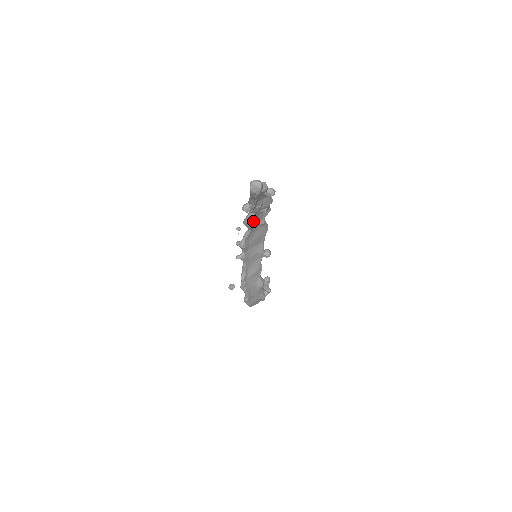
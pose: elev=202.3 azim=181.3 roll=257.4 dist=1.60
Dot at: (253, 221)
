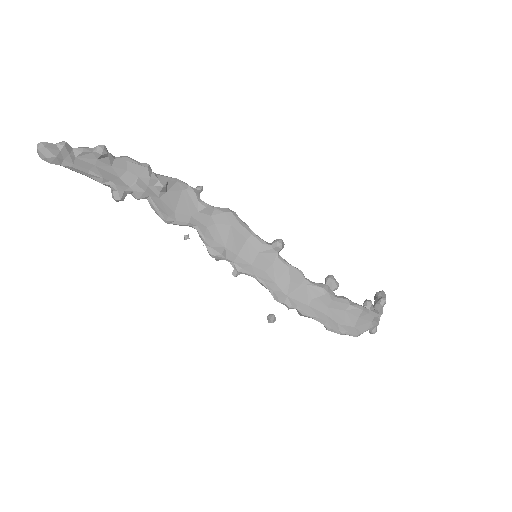
Dot at: (180, 212)
